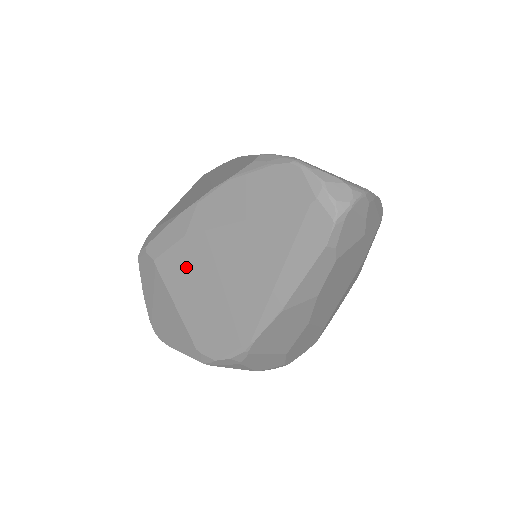
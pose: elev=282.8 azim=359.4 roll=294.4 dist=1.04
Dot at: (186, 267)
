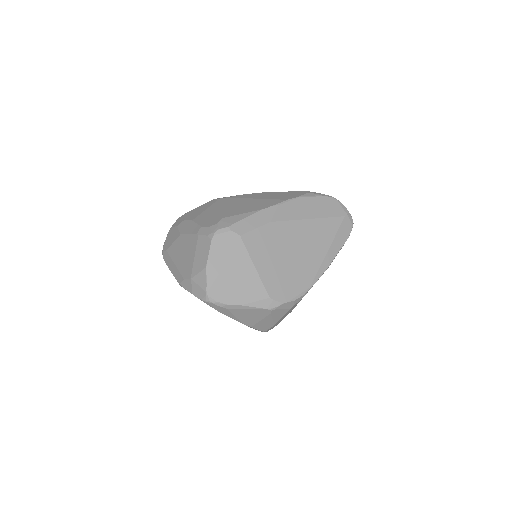
Dot at: (269, 241)
